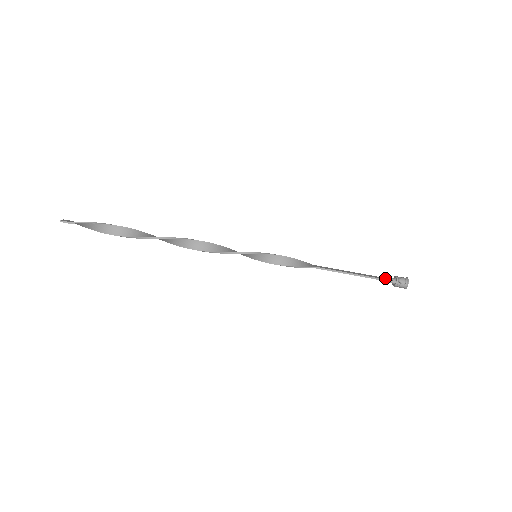
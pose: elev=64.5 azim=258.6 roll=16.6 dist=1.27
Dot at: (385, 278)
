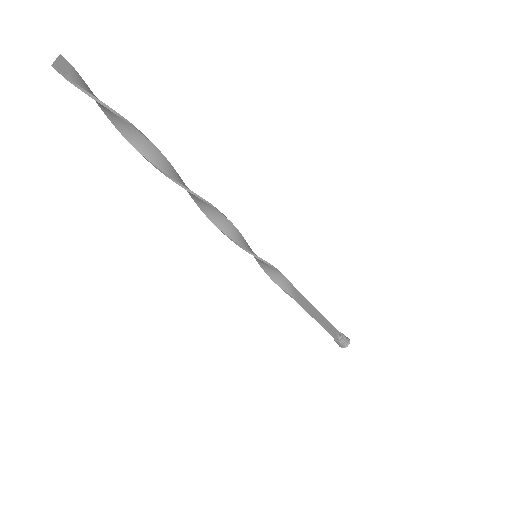
Dot at: (335, 331)
